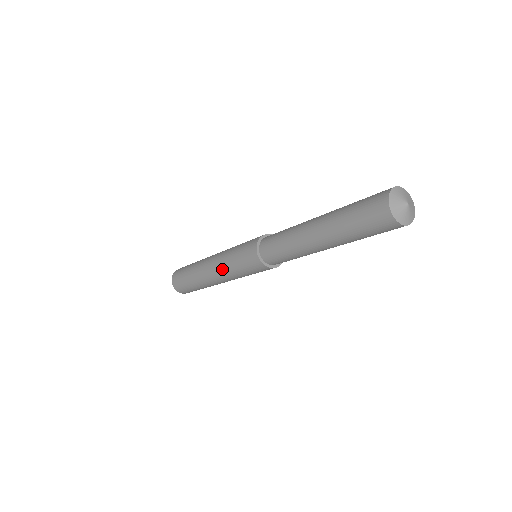
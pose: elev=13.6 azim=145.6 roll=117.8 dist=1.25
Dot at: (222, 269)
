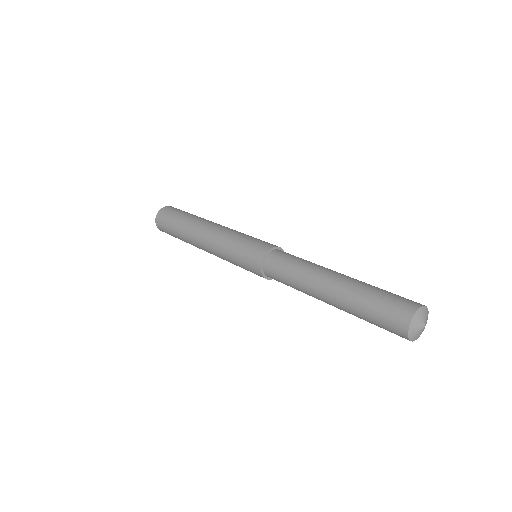
Dot at: occluded
